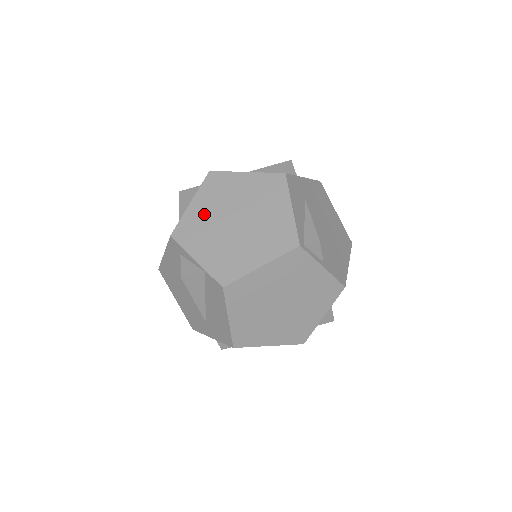
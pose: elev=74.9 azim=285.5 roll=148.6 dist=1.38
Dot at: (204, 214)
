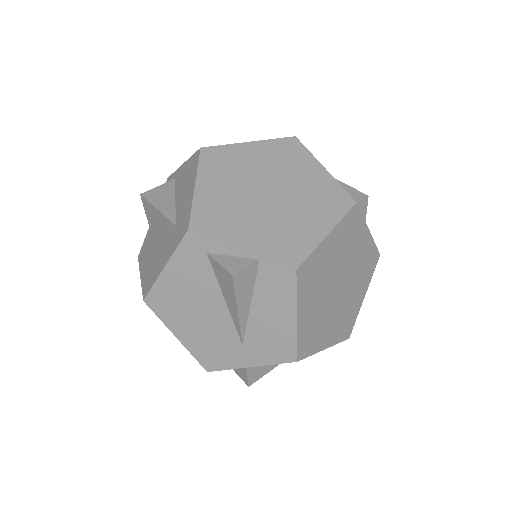
Dot at: (222, 194)
